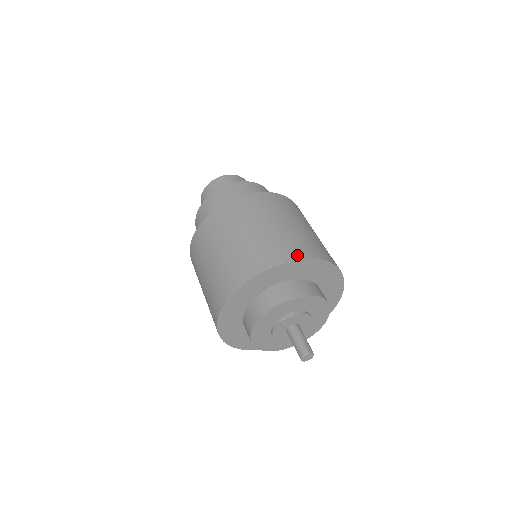
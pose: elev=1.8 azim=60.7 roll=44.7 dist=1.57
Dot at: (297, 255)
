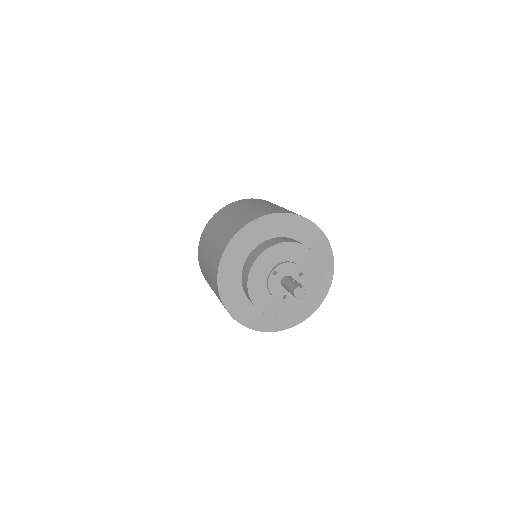
Dot at: (275, 212)
